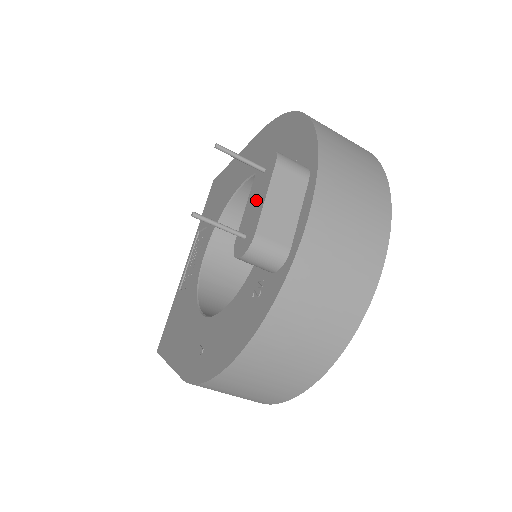
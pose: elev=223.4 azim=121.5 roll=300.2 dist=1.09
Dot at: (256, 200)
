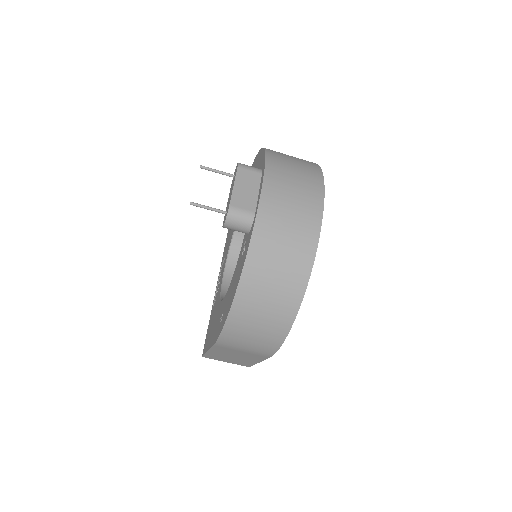
Dot at: occluded
